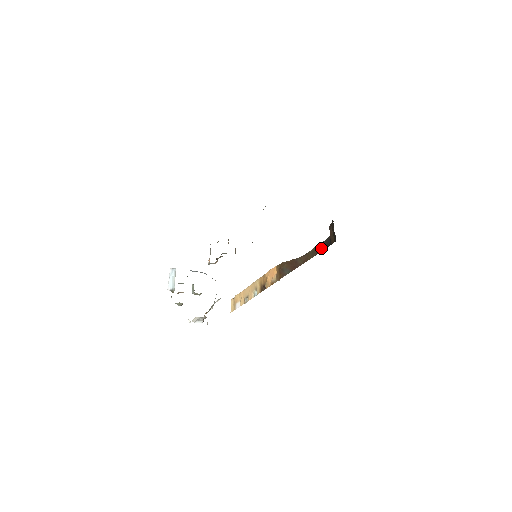
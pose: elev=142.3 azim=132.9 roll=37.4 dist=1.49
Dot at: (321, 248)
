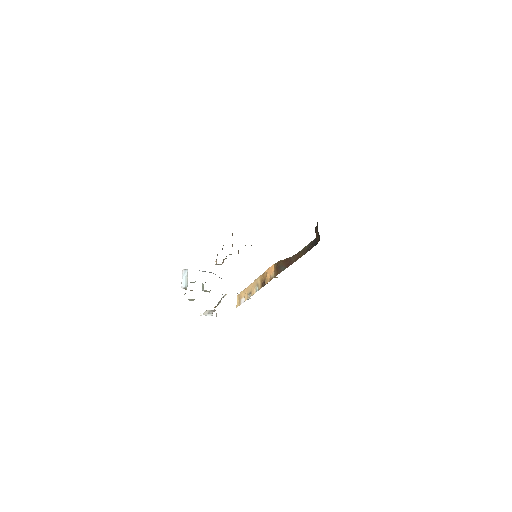
Dot at: (310, 247)
